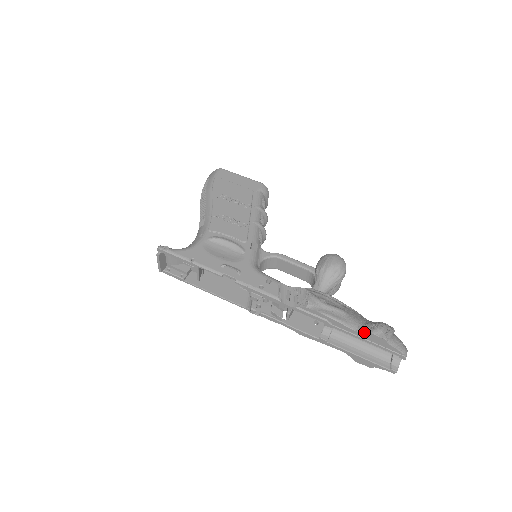
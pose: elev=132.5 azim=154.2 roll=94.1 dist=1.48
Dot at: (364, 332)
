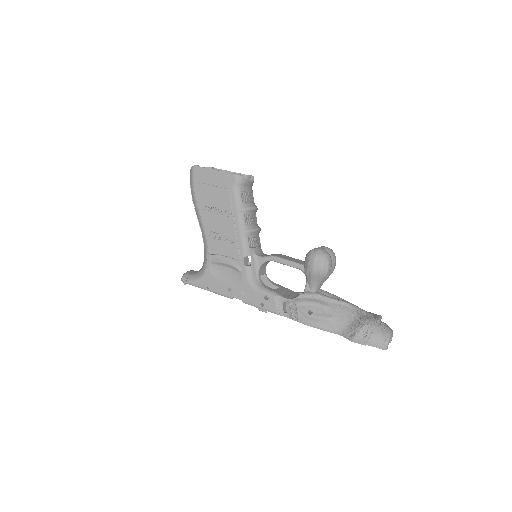
Dot at: occluded
